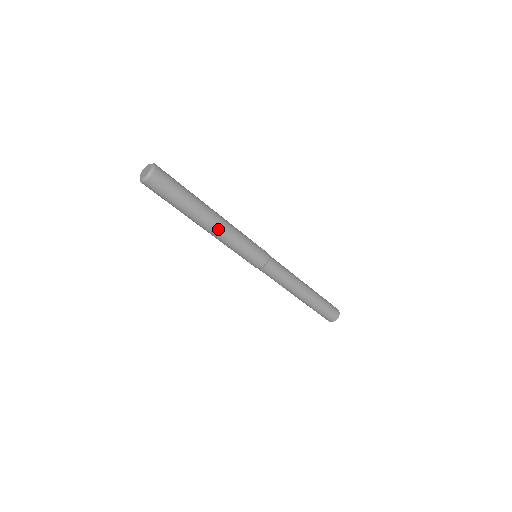
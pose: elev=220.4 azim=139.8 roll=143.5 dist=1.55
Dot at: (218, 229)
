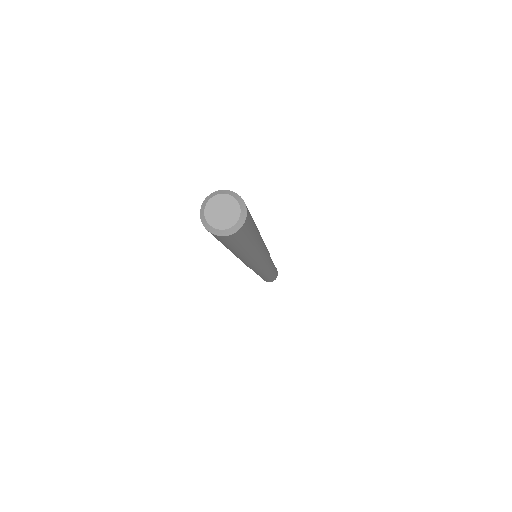
Dot at: (247, 259)
